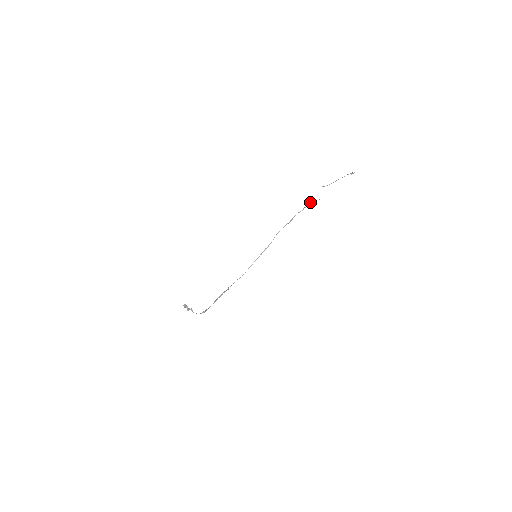
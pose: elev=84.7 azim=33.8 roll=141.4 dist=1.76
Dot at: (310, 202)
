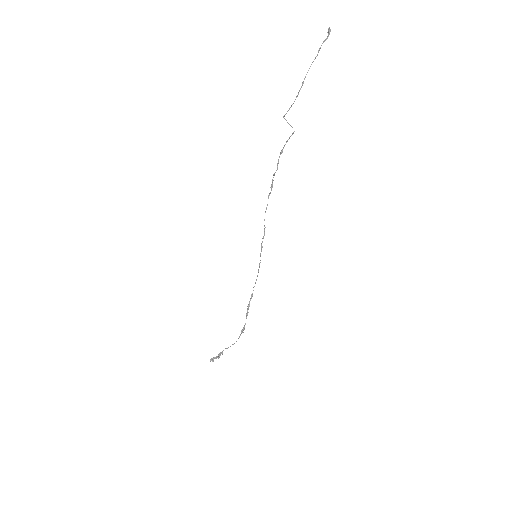
Dot at: occluded
